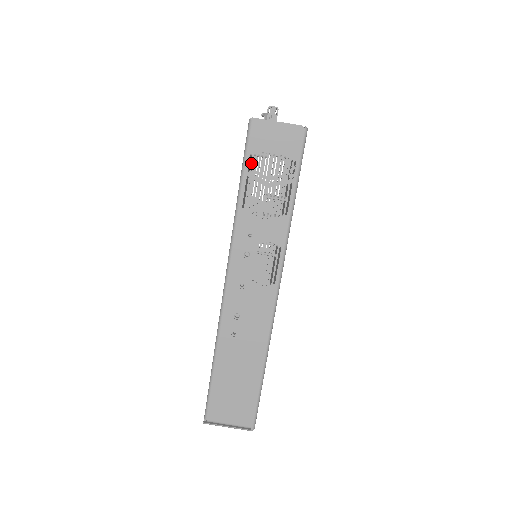
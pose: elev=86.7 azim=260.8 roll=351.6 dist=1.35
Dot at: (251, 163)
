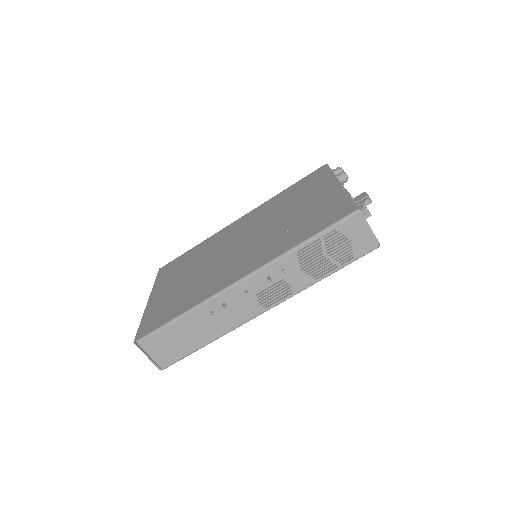
Dot at: (330, 234)
